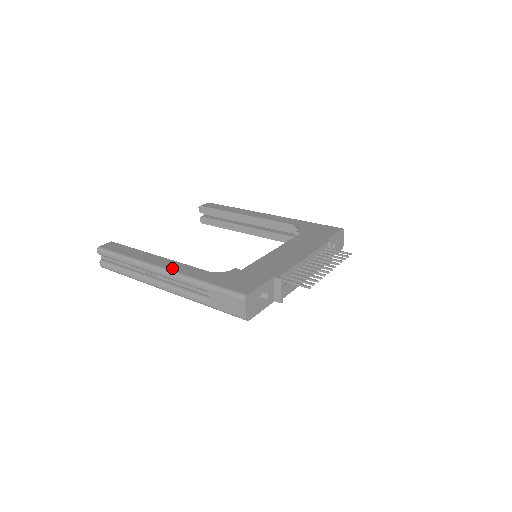
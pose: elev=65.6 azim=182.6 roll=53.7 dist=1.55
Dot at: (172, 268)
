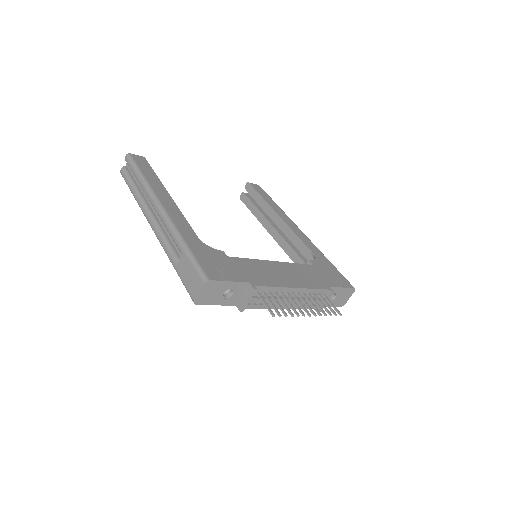
Dot at: (170, 212)
